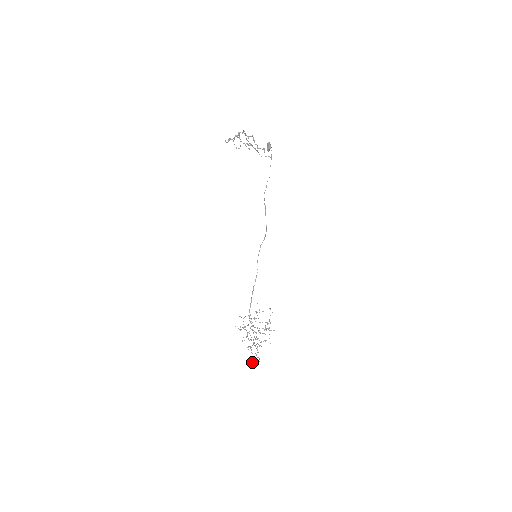
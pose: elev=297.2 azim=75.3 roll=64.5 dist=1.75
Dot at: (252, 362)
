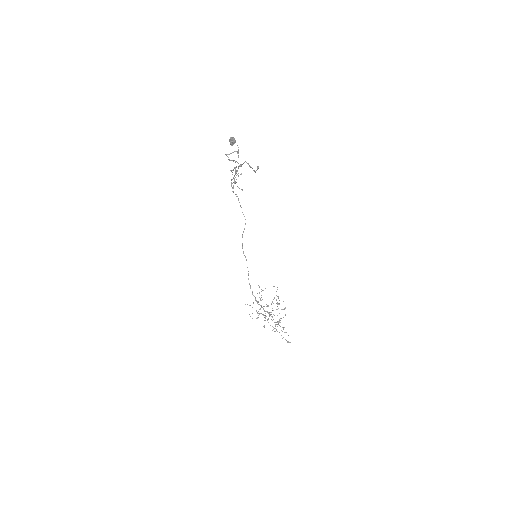
Dot at: (287, 342)
